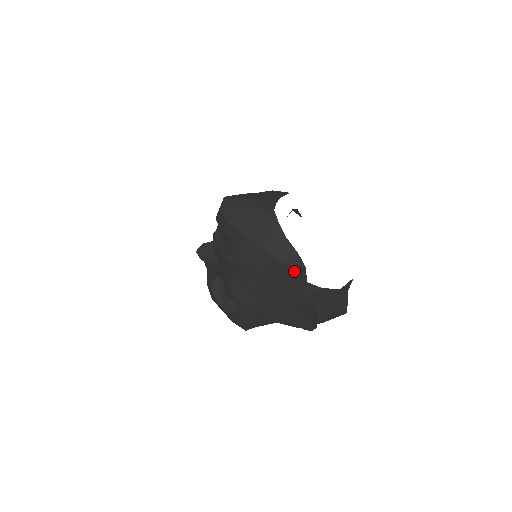
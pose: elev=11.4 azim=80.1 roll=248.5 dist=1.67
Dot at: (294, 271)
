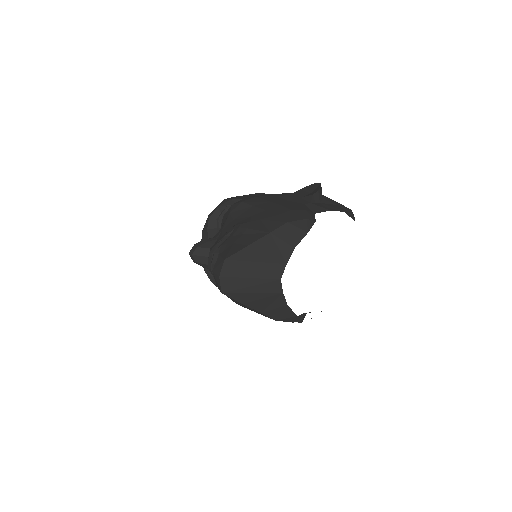
Dot at: occluded
